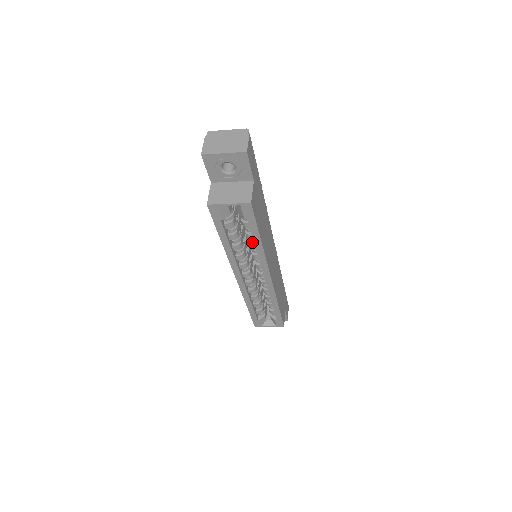
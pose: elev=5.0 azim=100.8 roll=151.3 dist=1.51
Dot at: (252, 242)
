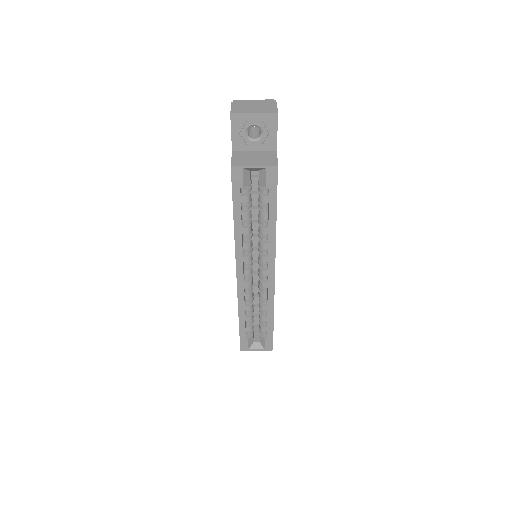
Dot at: (264, 225)
